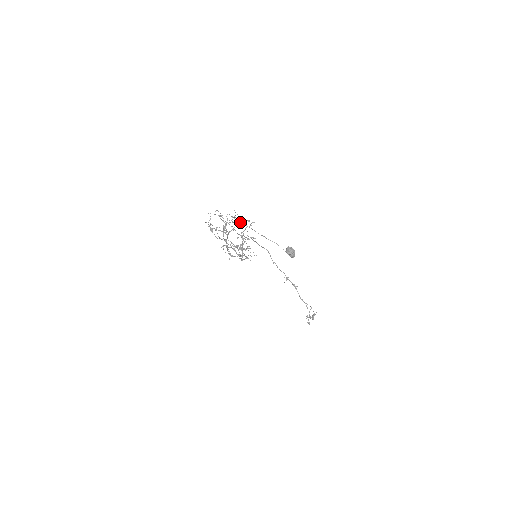
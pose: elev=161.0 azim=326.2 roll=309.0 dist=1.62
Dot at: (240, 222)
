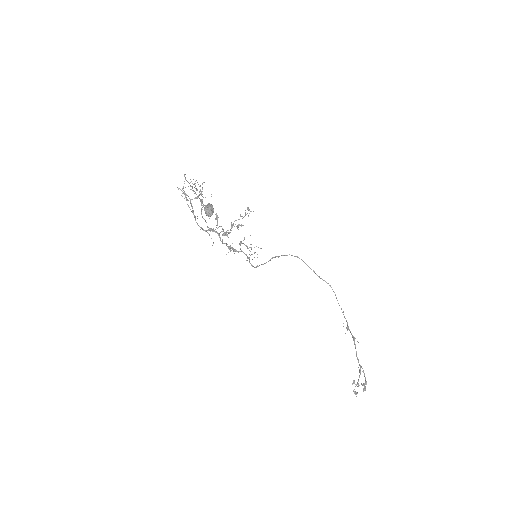
Dot at: occluded
